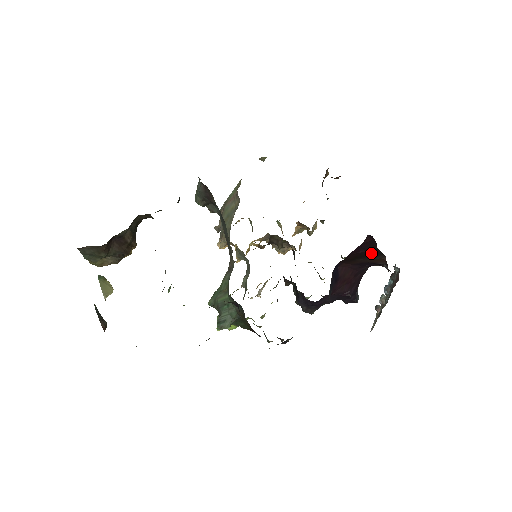
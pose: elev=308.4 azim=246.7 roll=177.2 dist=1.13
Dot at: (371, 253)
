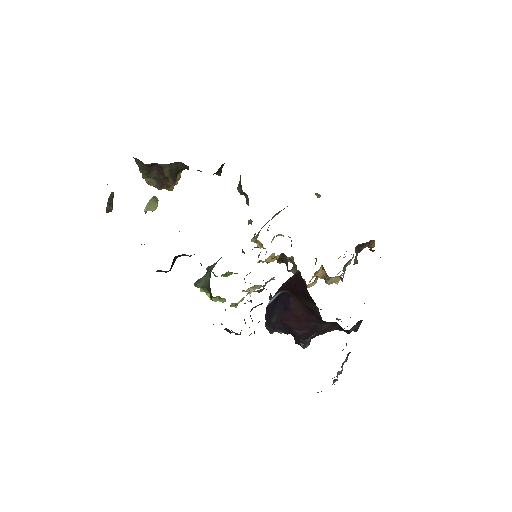
Dot at: (307, 296)
